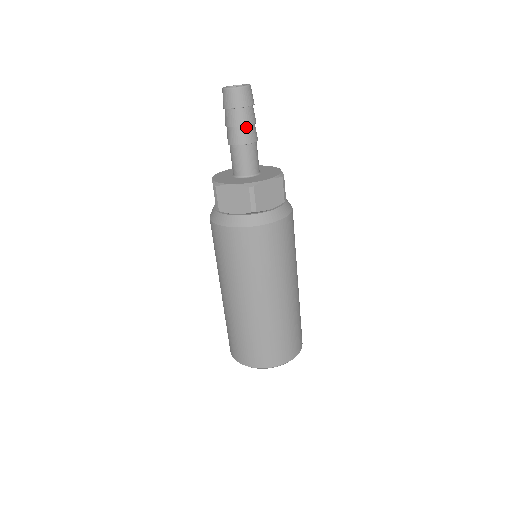
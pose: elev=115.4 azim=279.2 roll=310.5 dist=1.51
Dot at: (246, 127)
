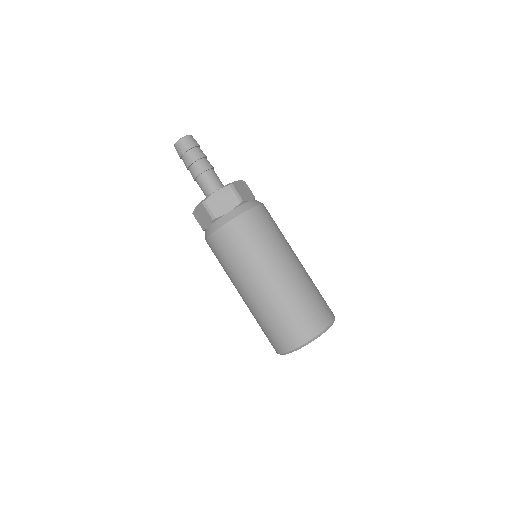
Dot at: (203, 159)
